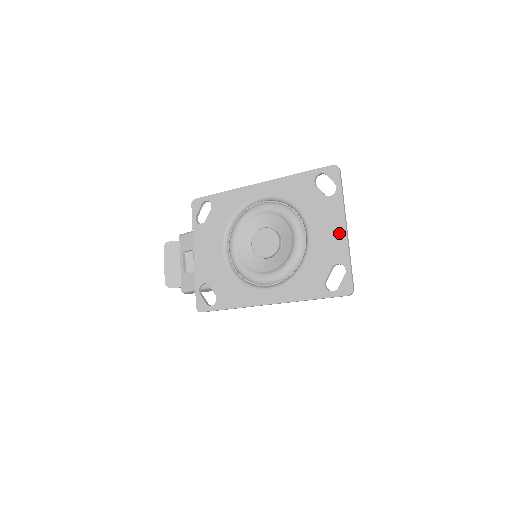
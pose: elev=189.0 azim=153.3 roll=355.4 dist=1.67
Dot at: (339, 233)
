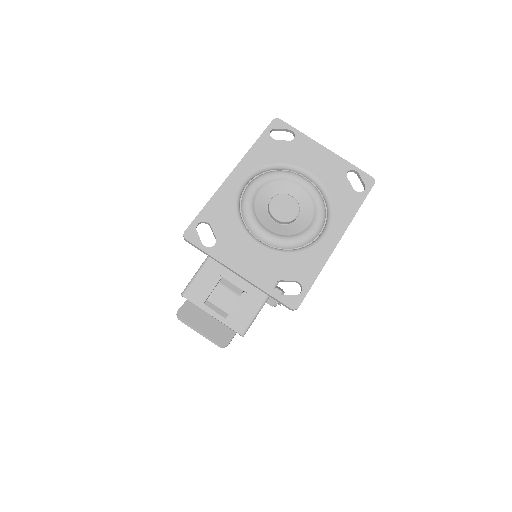
Dot at: (326, 154)
